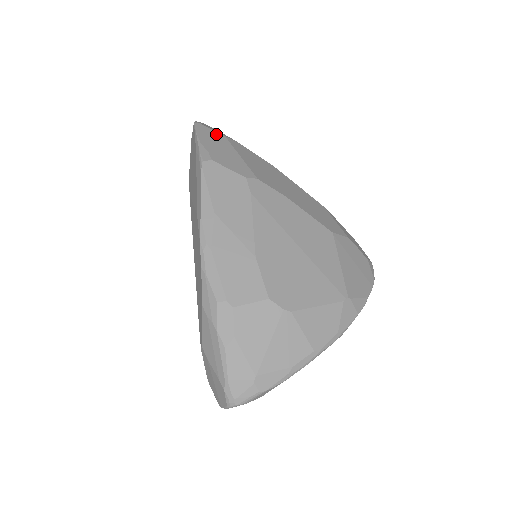
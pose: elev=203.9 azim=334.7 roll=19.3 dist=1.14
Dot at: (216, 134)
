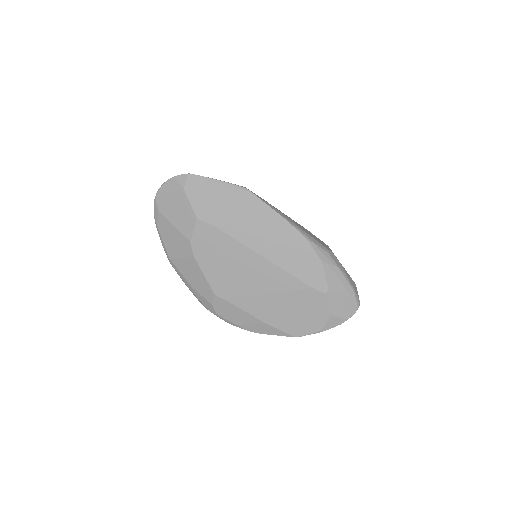
Dot at: occluded
